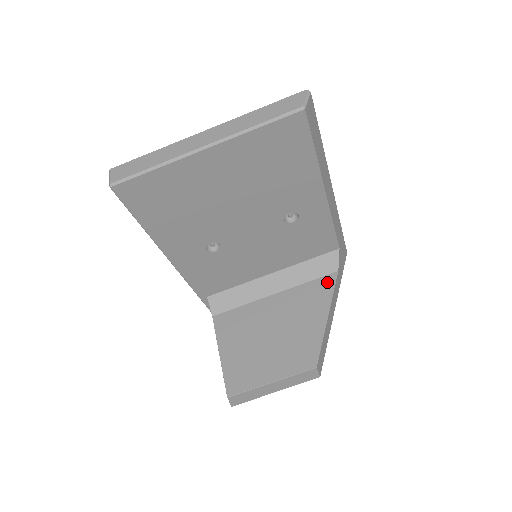
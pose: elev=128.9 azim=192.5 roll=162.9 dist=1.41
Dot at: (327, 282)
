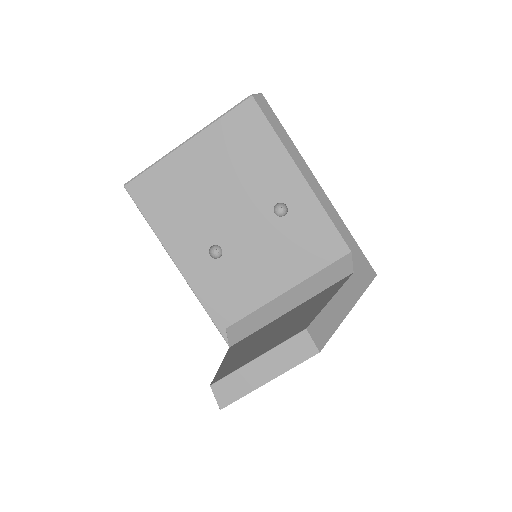
Dot at: (340, 282)
